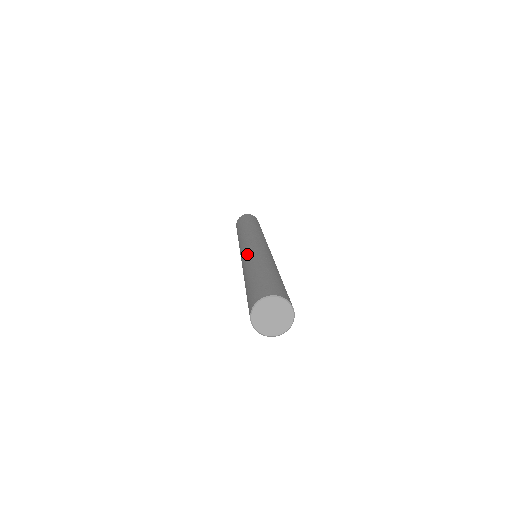
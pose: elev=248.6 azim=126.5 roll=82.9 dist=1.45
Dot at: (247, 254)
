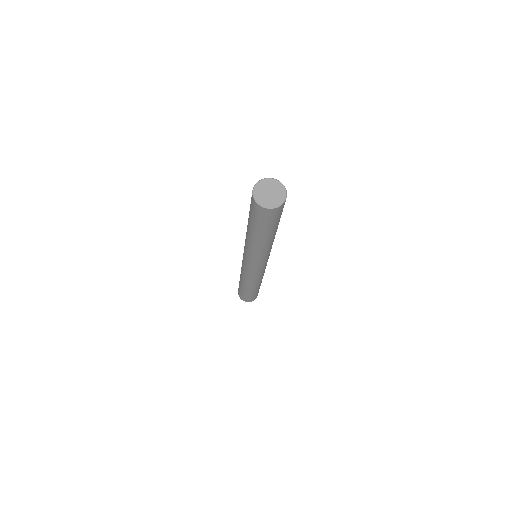
Dot at: occluded
